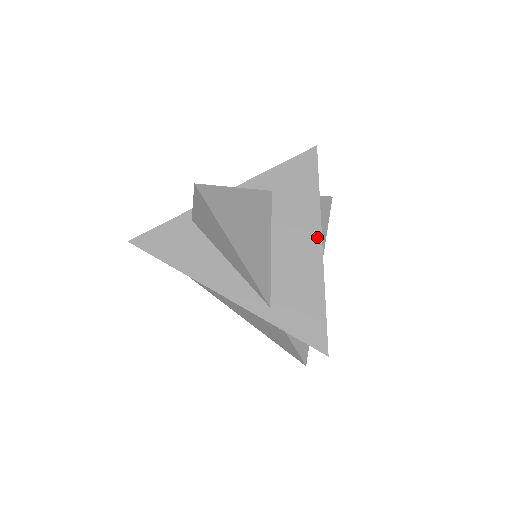
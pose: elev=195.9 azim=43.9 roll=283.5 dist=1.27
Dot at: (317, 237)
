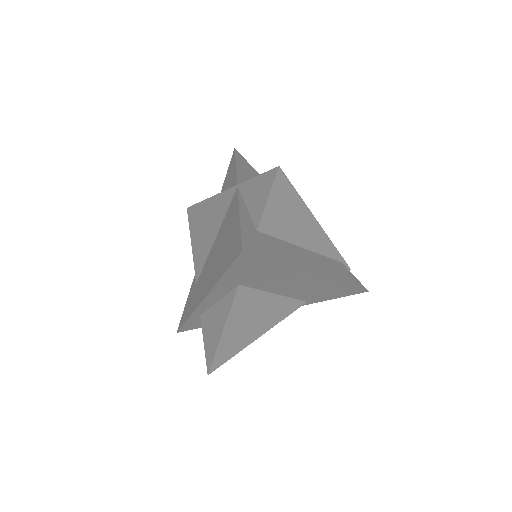
Dot at: (311, 276)
